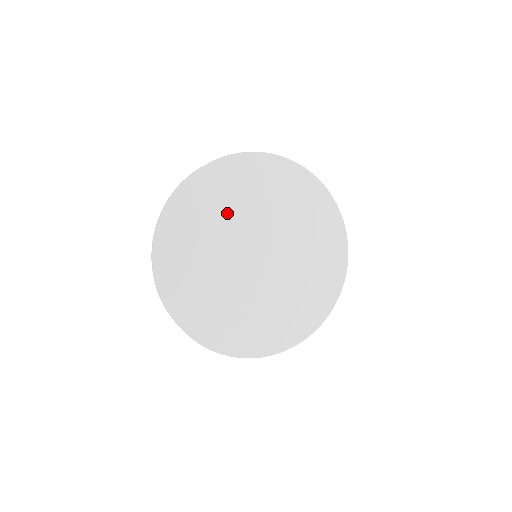
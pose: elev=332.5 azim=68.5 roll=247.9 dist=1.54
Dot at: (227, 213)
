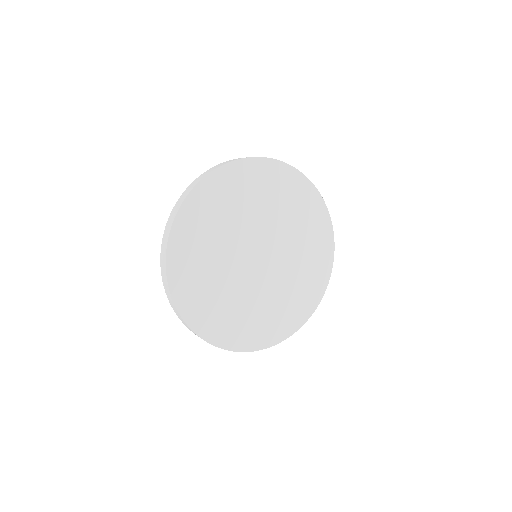
Dot at: (249, 207)
